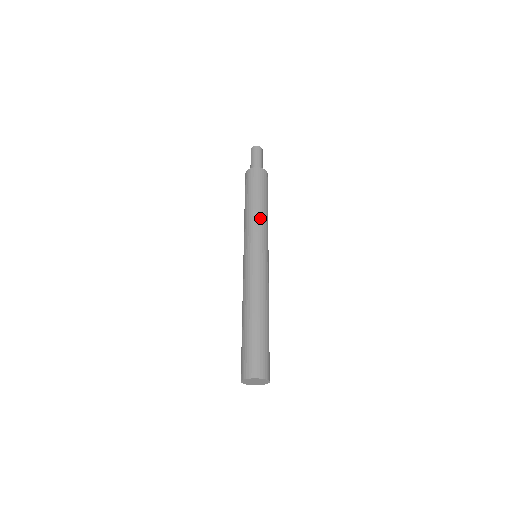
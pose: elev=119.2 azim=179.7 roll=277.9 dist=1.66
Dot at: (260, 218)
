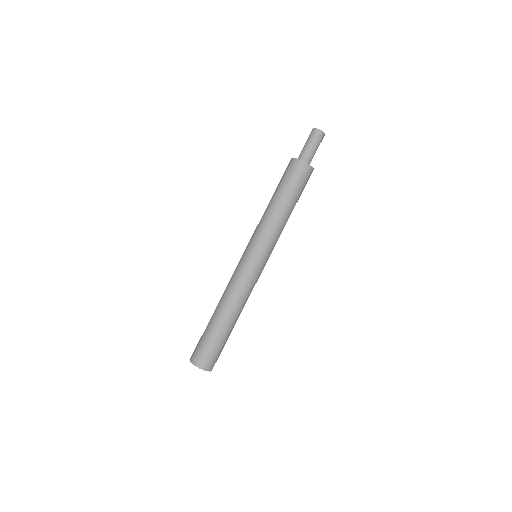
Dot at: (266, 219)
